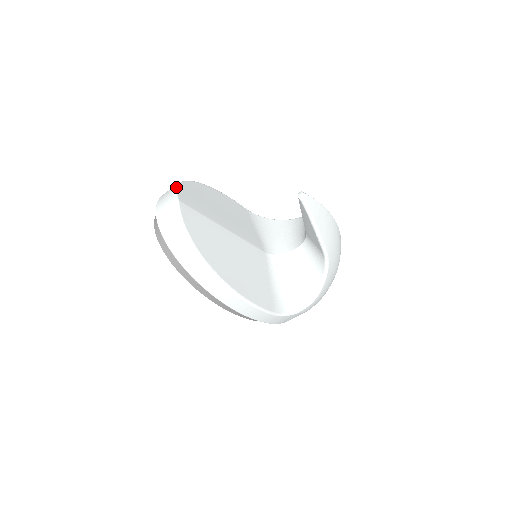
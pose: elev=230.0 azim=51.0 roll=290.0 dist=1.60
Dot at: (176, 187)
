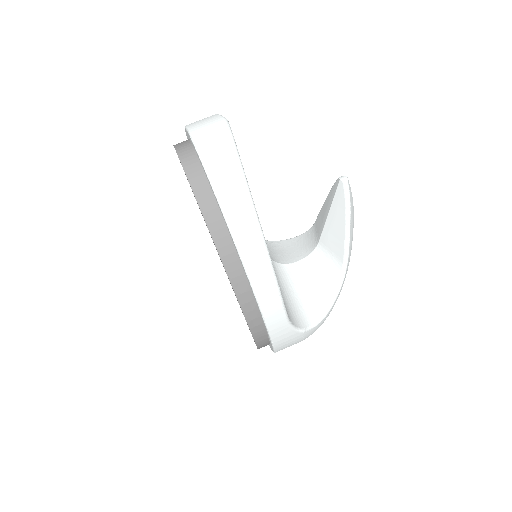
Dot at: occluded
